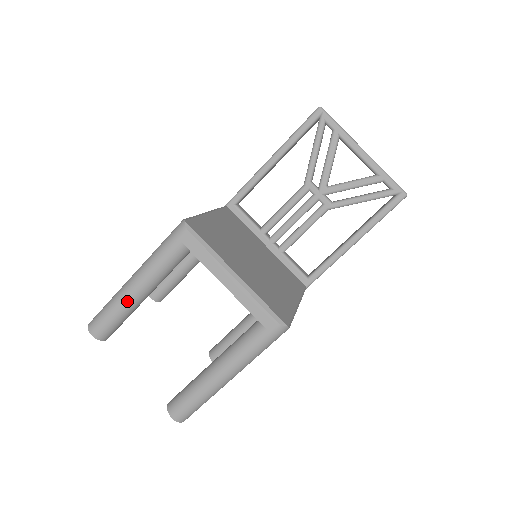
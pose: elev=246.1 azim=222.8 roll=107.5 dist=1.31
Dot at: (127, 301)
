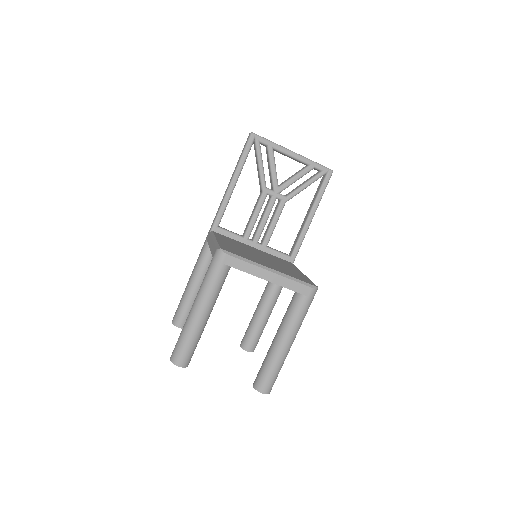
Dot at: (198, 326)
